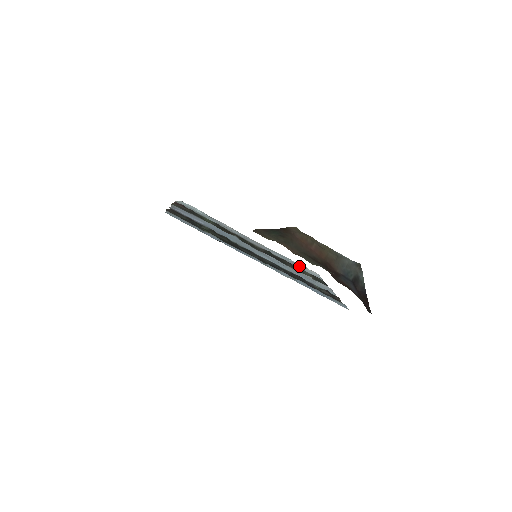
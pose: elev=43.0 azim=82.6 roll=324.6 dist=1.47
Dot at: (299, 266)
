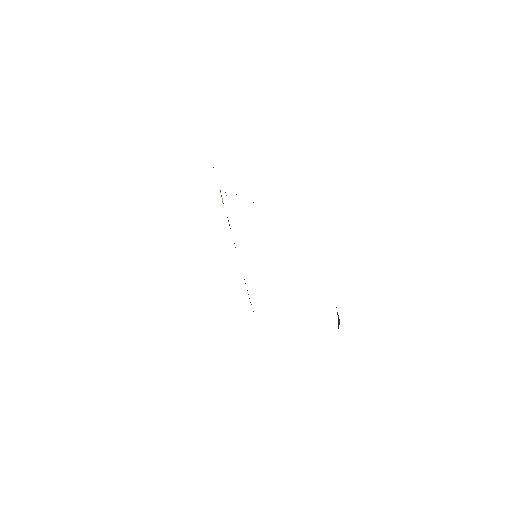
Dot at: occluded
